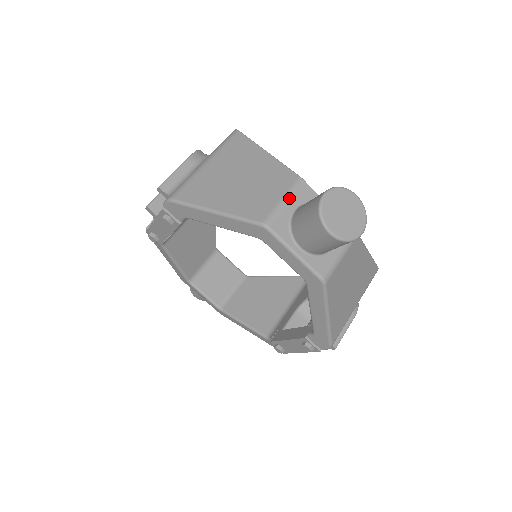
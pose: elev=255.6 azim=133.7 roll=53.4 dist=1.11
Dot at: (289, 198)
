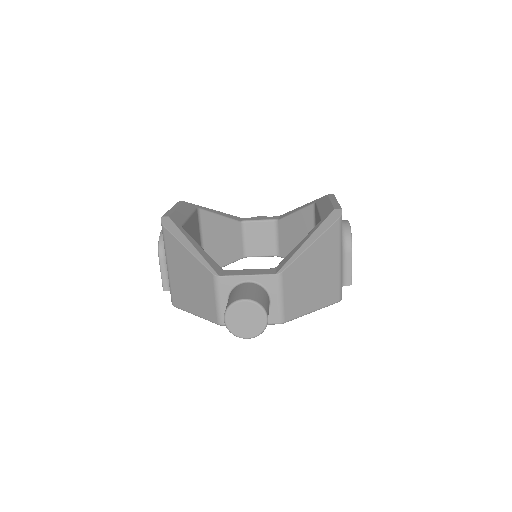
Dot at: (218, 297)
